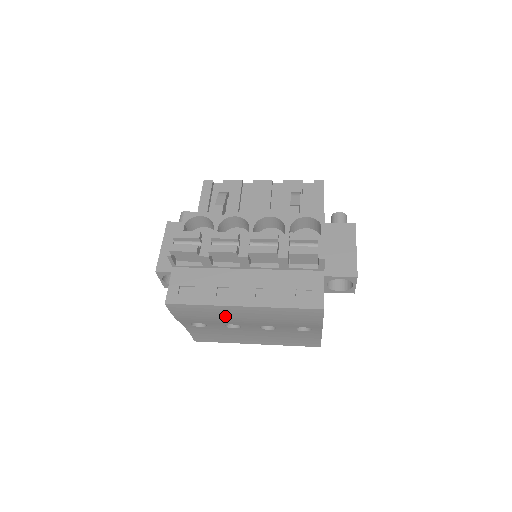
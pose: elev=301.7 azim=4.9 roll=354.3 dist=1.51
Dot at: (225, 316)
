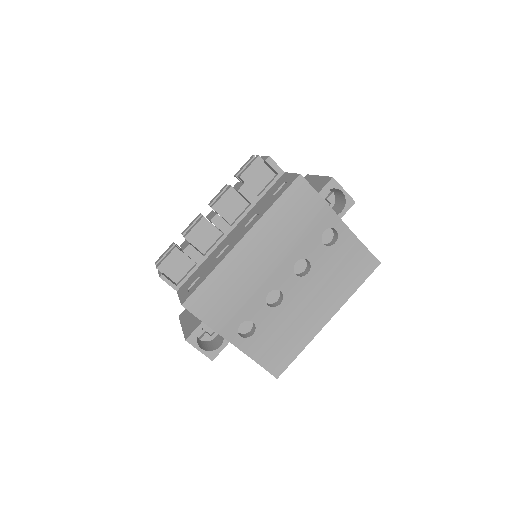
Dot at: (245, 276)
